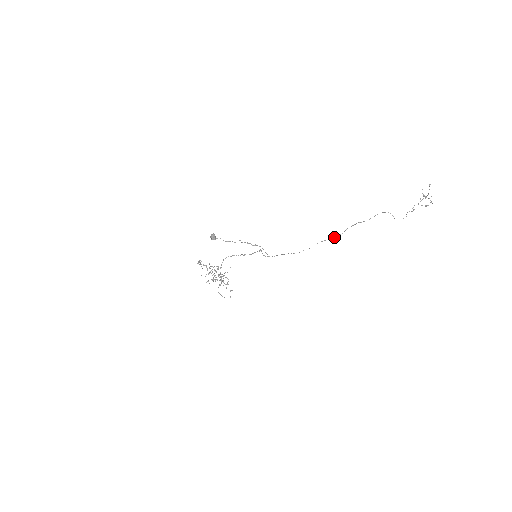
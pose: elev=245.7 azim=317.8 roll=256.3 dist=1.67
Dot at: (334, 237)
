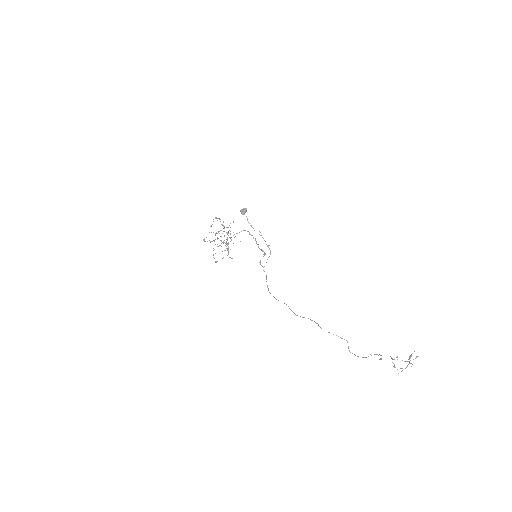
Dot at: occluded
